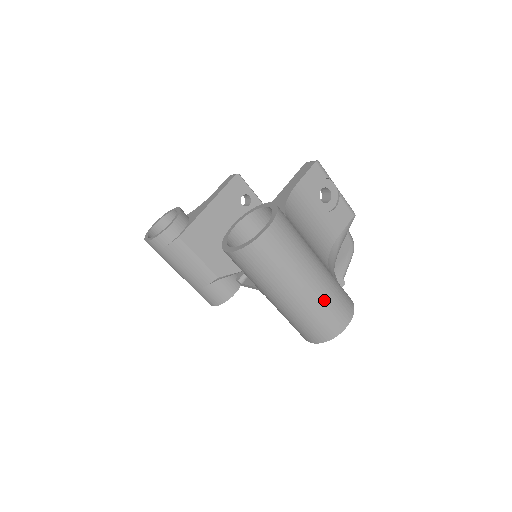
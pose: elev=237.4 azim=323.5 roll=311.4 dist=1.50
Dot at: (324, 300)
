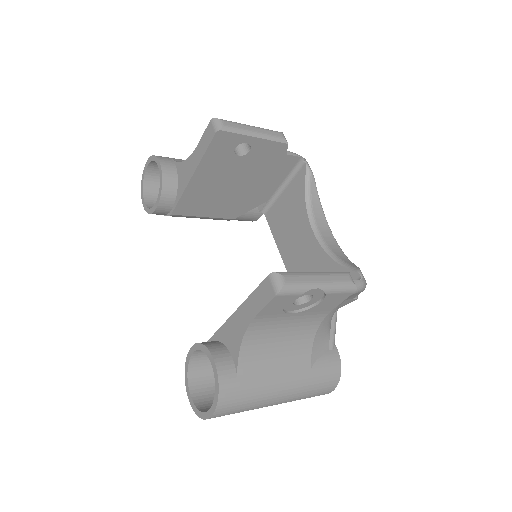
Dot at: occluded
